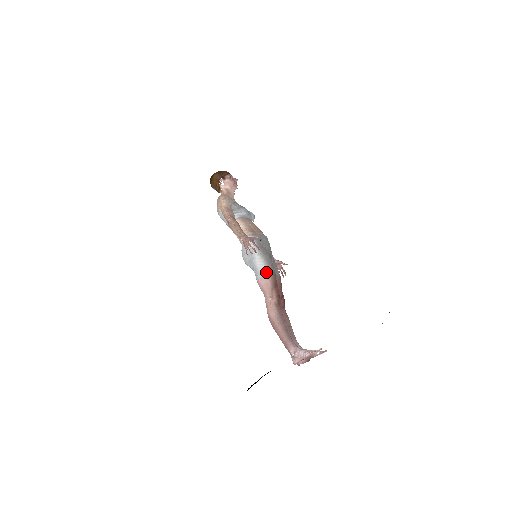
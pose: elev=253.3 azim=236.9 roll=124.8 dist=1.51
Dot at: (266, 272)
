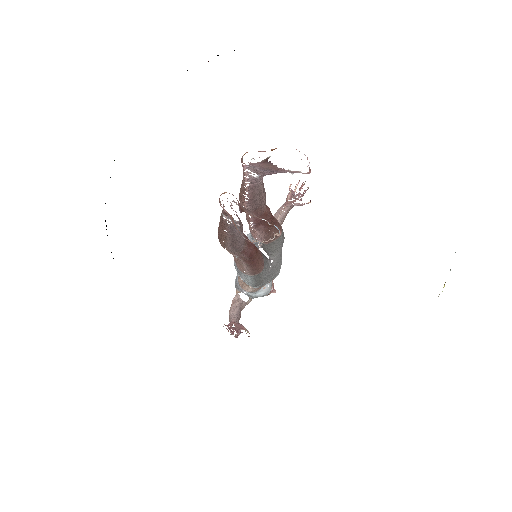
Dot at: occluded
